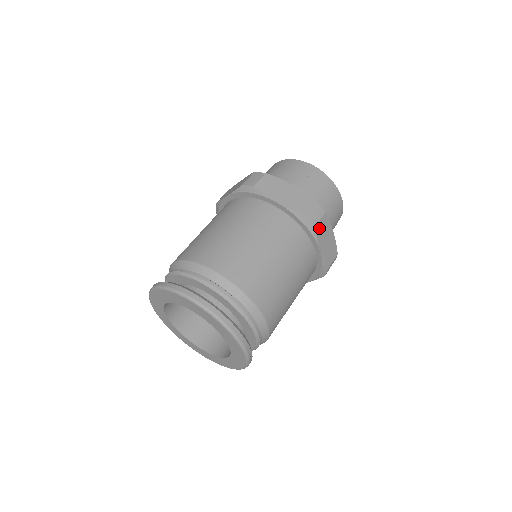
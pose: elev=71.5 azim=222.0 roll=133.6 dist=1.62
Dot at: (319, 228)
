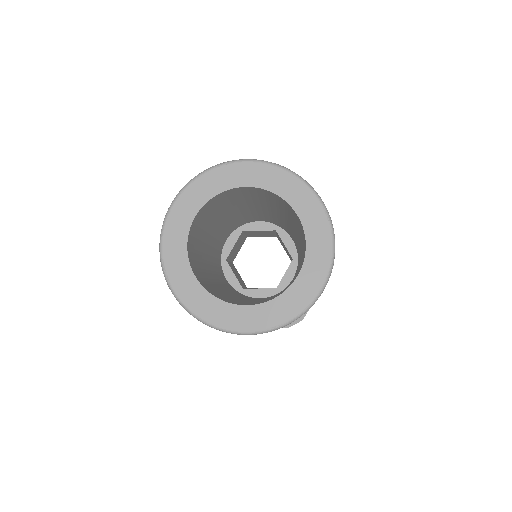
Dot at: occluded
